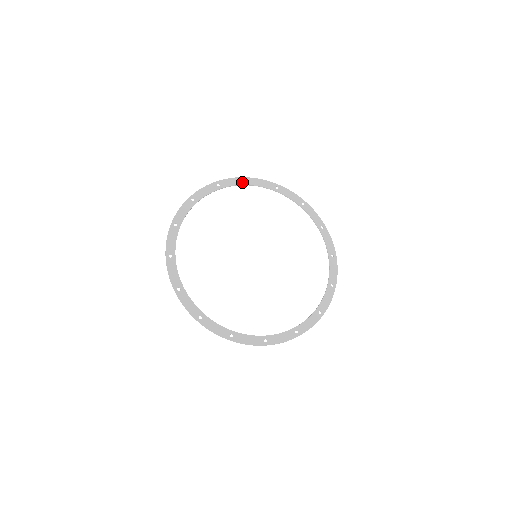
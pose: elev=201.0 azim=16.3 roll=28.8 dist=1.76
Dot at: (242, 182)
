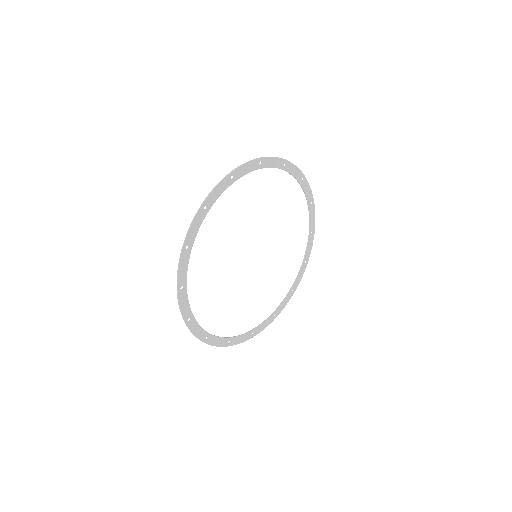
Dot at: (280, 165)
